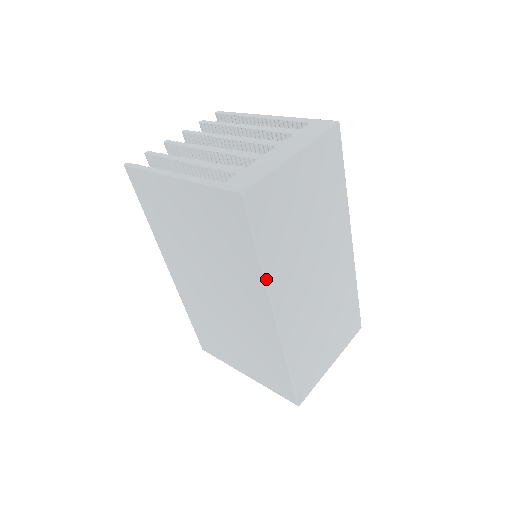
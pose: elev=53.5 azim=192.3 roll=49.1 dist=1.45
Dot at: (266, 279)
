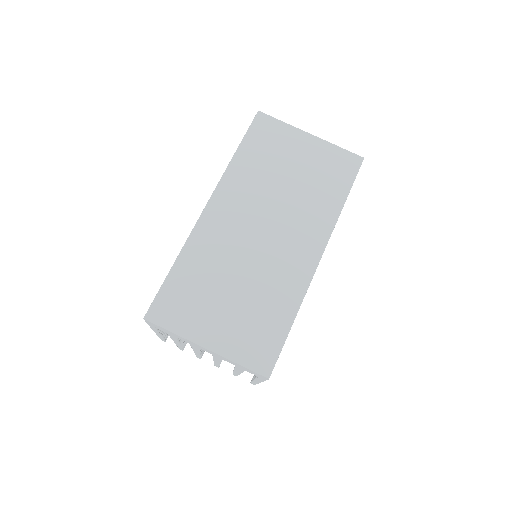
Dot at: (227, 169)
